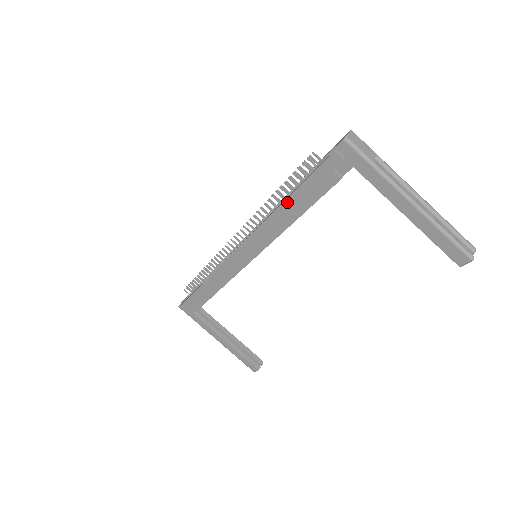
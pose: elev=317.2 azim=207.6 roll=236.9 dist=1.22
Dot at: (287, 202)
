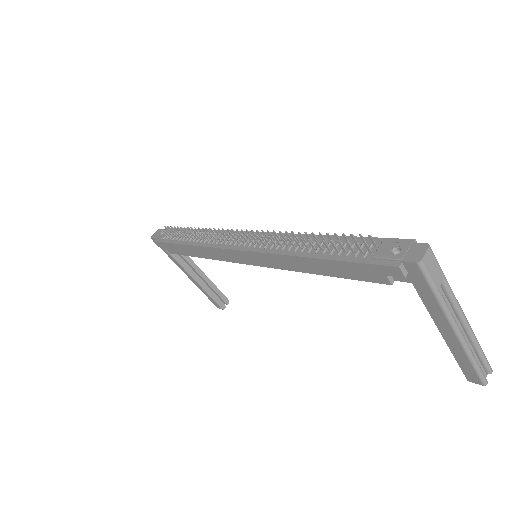
Dot at: (316, 260)
